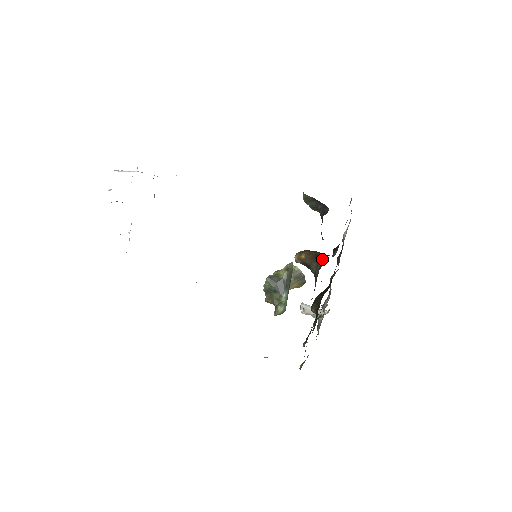
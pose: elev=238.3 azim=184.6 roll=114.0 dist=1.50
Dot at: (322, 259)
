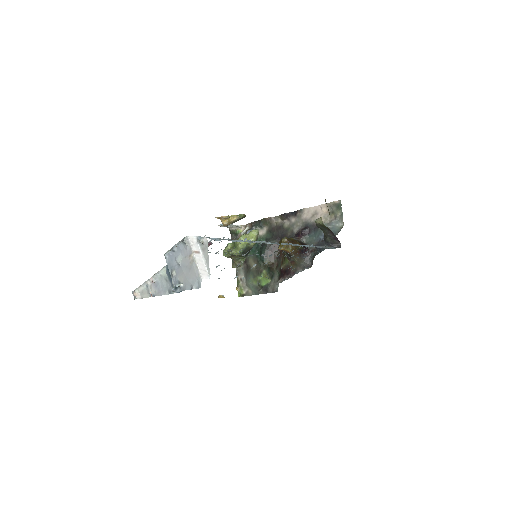
Dot at: (305, 255)
